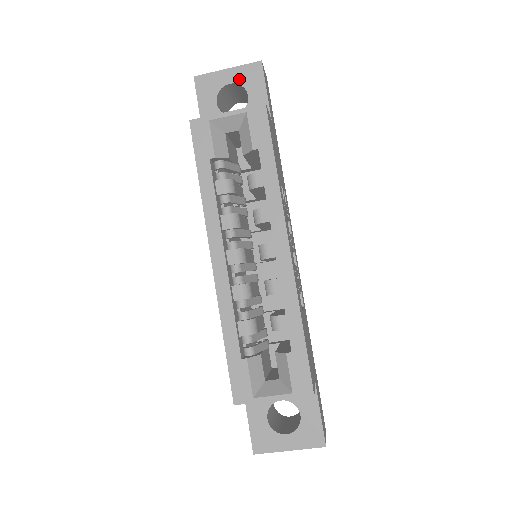
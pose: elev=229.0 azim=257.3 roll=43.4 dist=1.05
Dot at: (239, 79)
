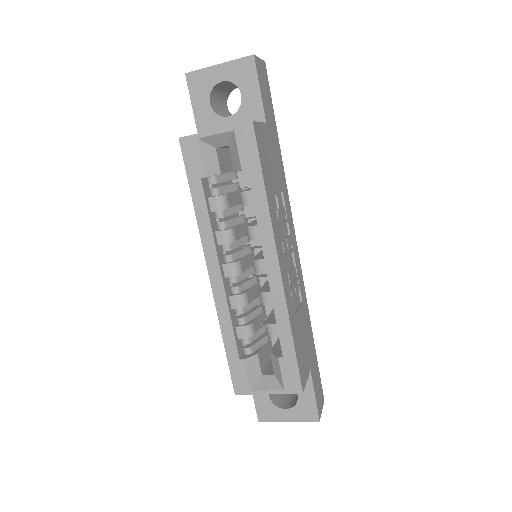
Dot at: (231, 76)
